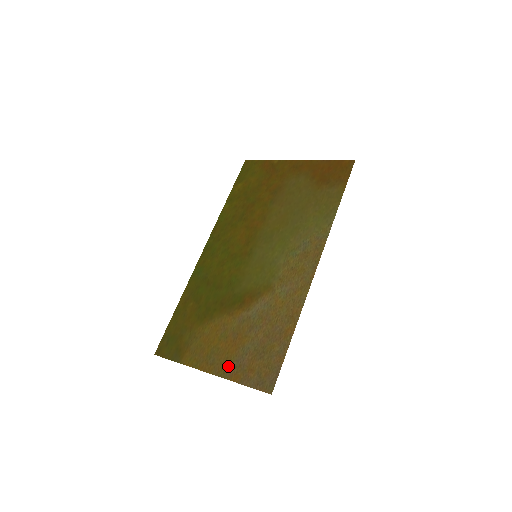
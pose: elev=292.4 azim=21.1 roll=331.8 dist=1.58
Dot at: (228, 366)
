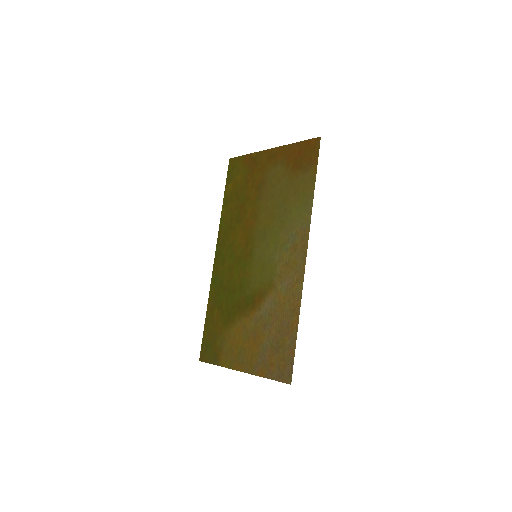
Dot at: (254, 363)
